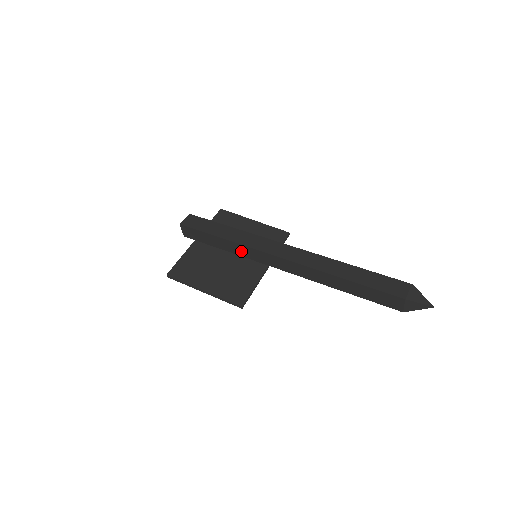
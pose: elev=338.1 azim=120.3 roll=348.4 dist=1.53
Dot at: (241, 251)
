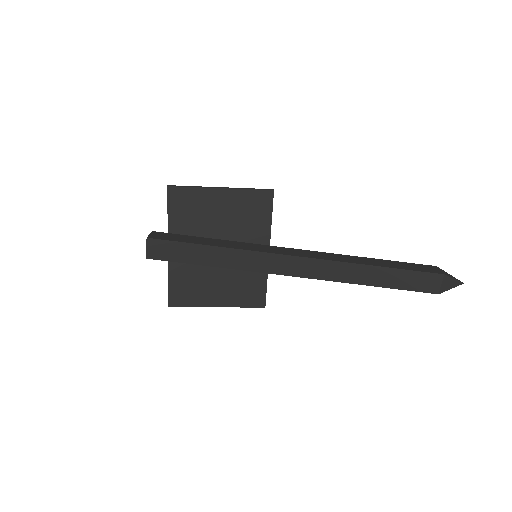
Dot at: occluded
